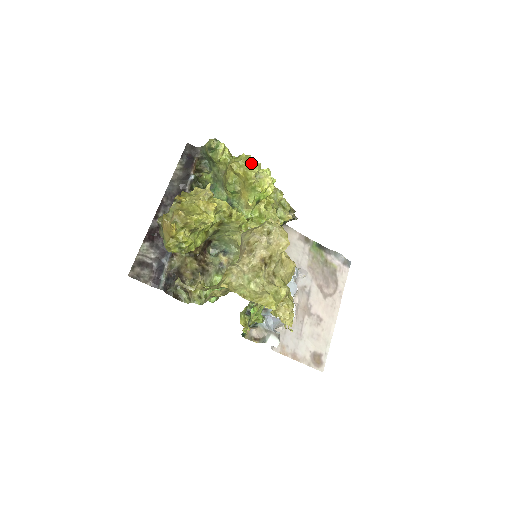
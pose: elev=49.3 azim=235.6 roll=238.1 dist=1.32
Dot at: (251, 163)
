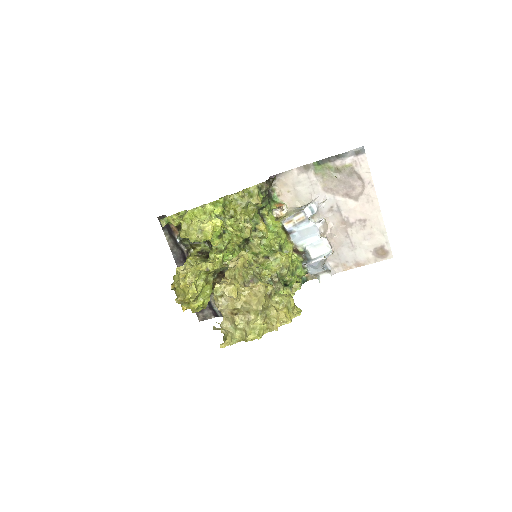
Dot at: (190, 223)
